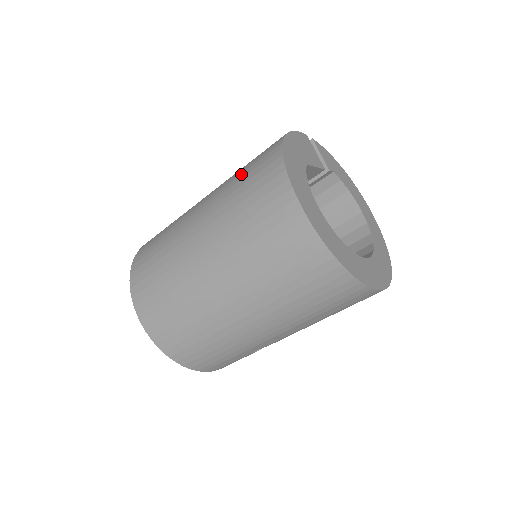
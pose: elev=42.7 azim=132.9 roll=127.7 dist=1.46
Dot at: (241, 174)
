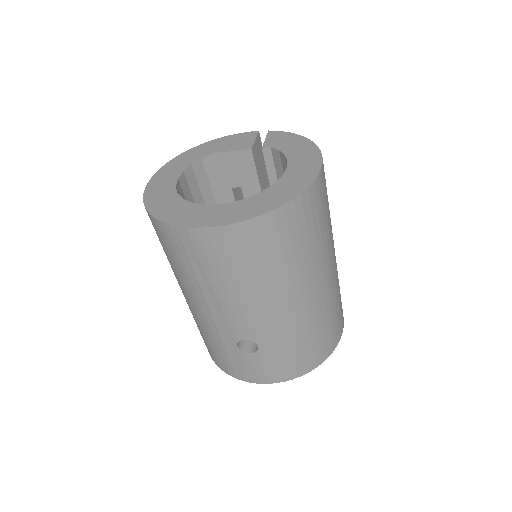
Dot at: occluded
